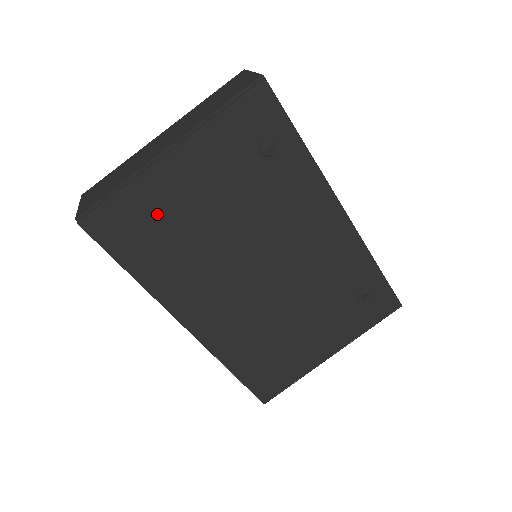
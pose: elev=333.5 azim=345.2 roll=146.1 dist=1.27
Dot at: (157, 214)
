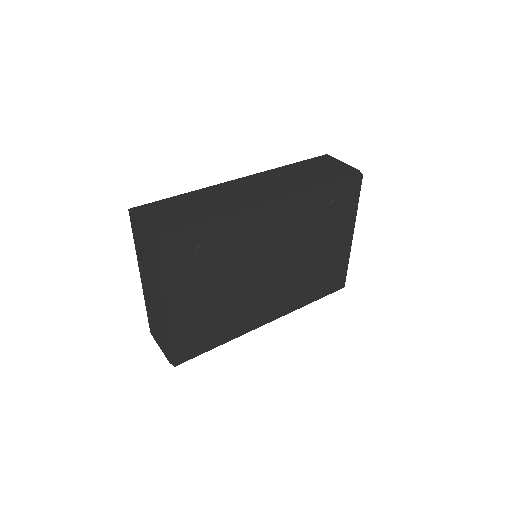
Dot at: (196, 325)
